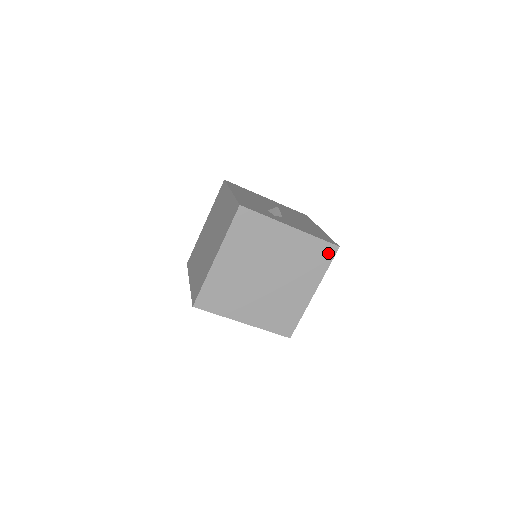
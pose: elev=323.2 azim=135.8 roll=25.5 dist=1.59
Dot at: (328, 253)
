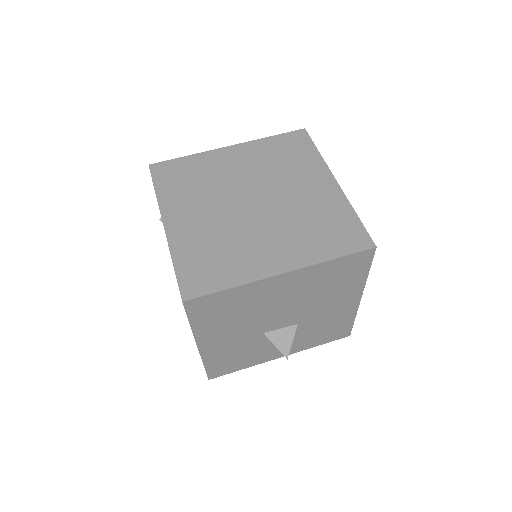
Dot at: (353, 241)
